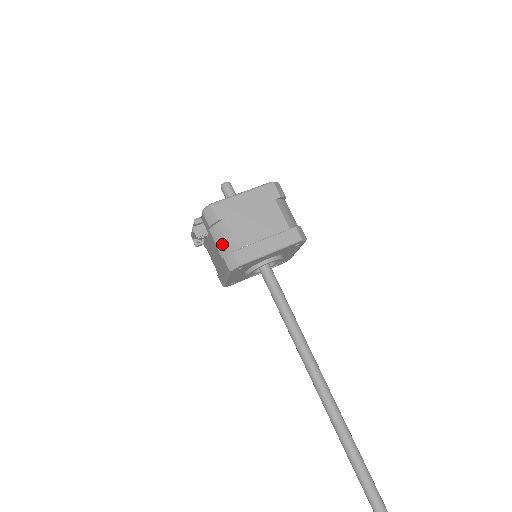
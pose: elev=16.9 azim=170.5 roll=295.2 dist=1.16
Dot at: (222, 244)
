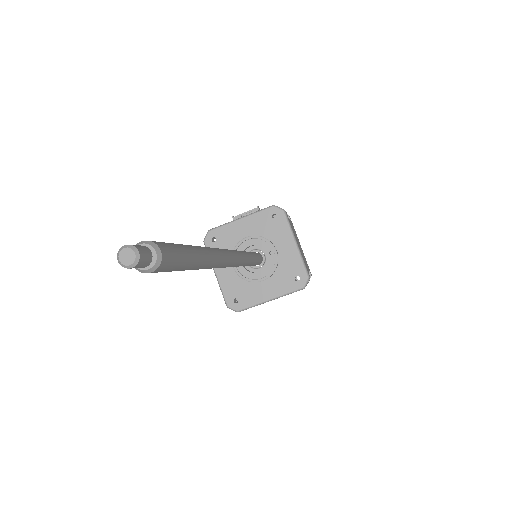
Dot at: occluded
